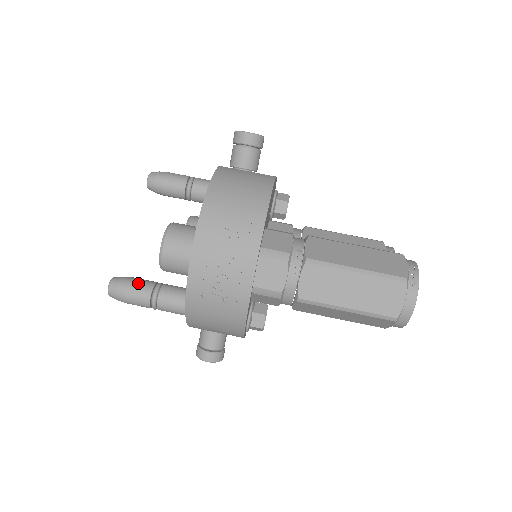
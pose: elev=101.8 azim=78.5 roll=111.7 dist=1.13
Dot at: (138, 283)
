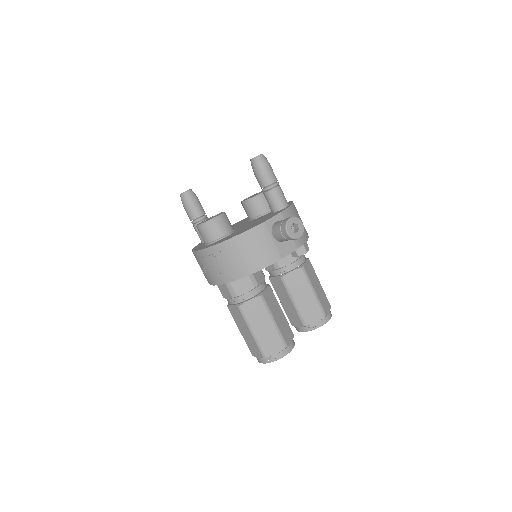
Dot at: (193, 209)
